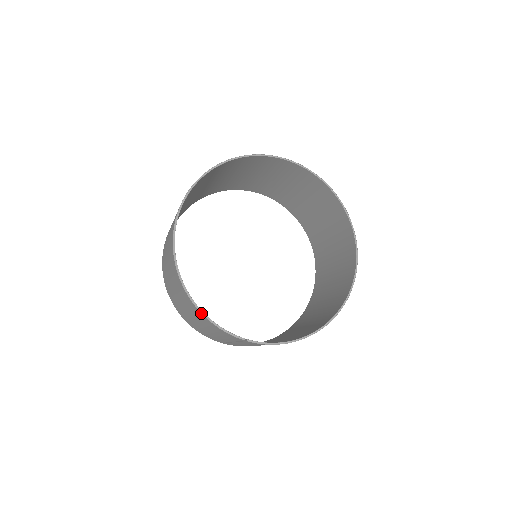
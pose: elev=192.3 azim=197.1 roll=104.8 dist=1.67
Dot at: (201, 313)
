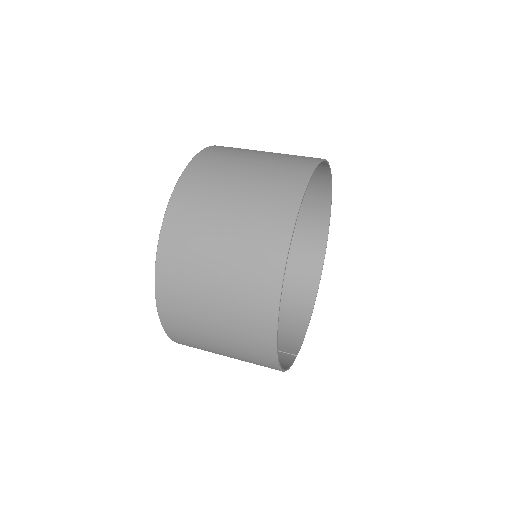
Dot at: occluded
